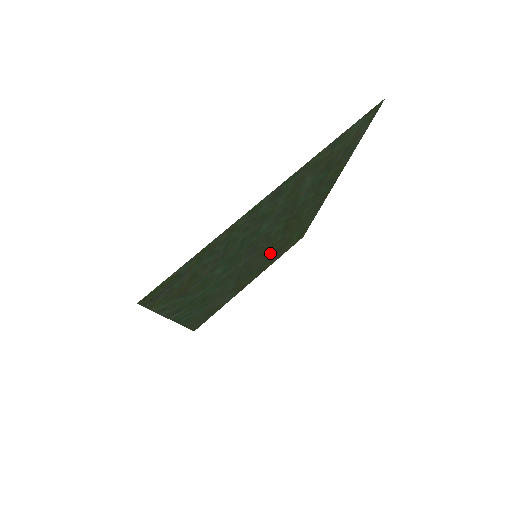
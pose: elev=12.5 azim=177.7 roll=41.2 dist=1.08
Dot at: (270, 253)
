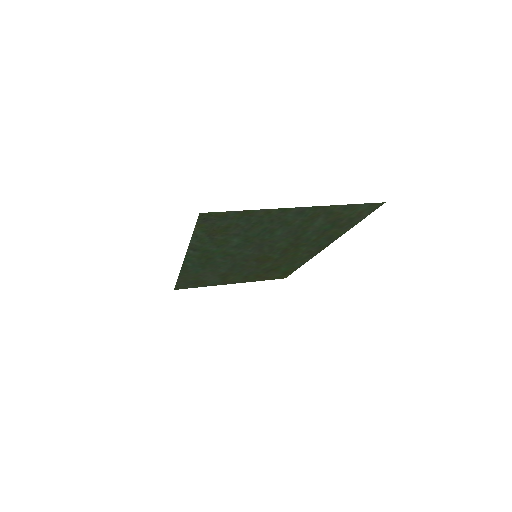
Dot at: (262, 266)
